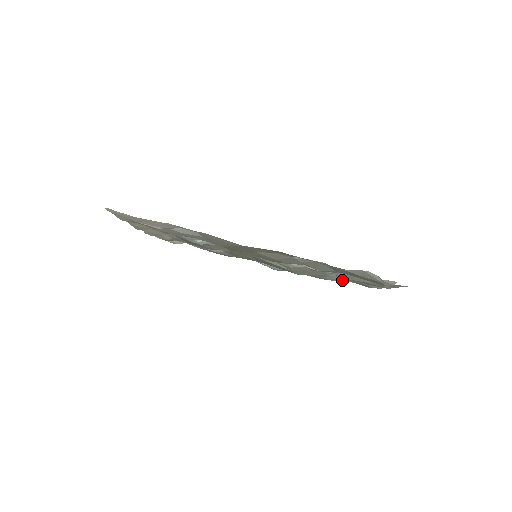
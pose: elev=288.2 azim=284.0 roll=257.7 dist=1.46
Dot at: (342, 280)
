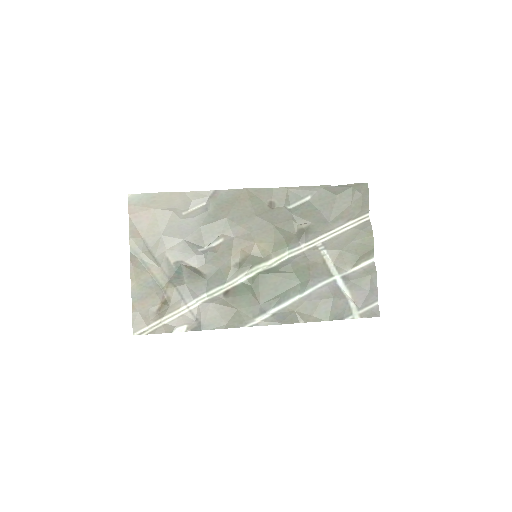
Dot at: (345, 296)
